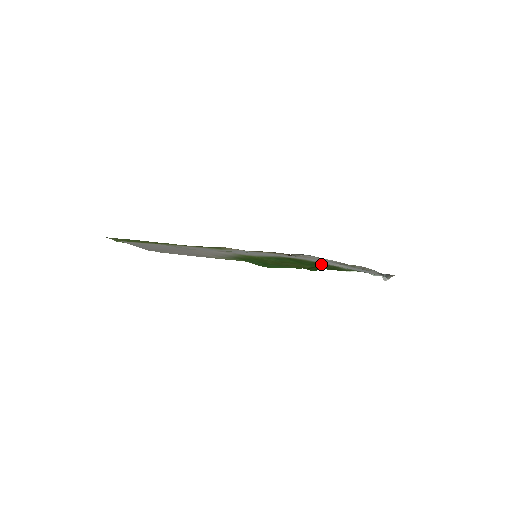
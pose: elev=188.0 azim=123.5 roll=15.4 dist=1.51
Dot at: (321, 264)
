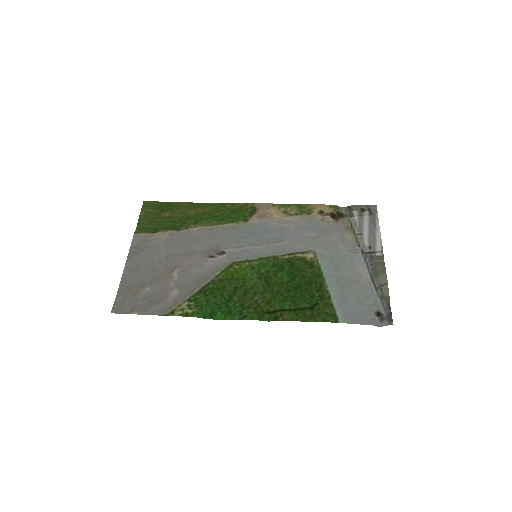
Dot at: (315, 285)
